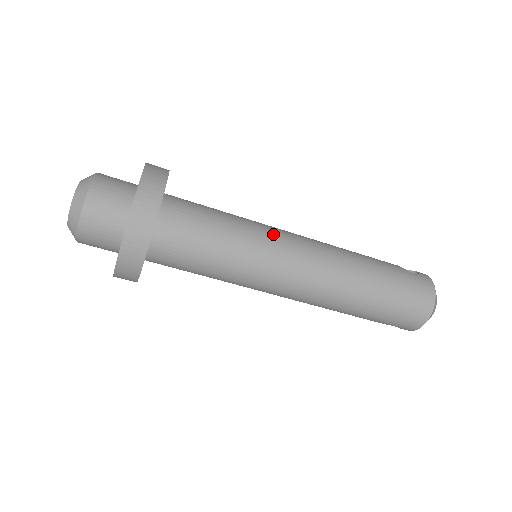
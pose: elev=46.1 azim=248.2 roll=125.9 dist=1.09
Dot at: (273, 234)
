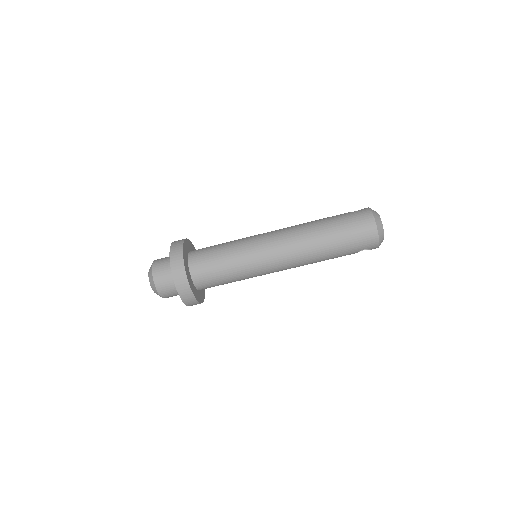
Dot at: (253, 238)
